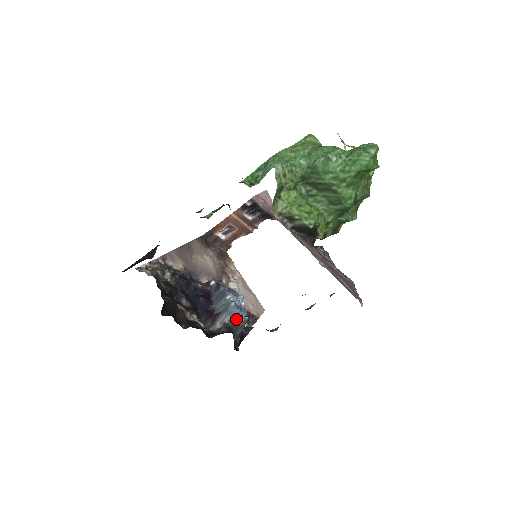
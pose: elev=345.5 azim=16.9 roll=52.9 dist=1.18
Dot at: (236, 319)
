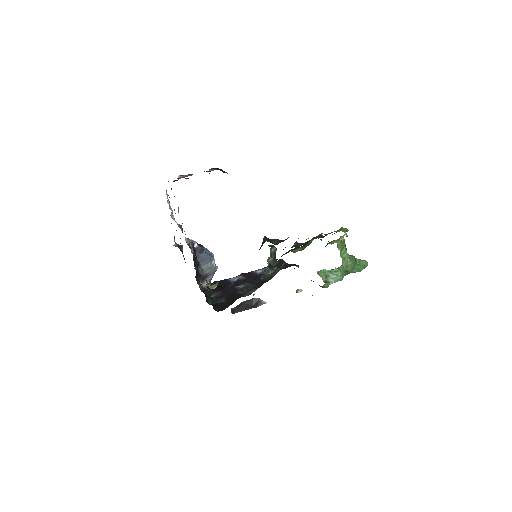
Dot at: occluded
